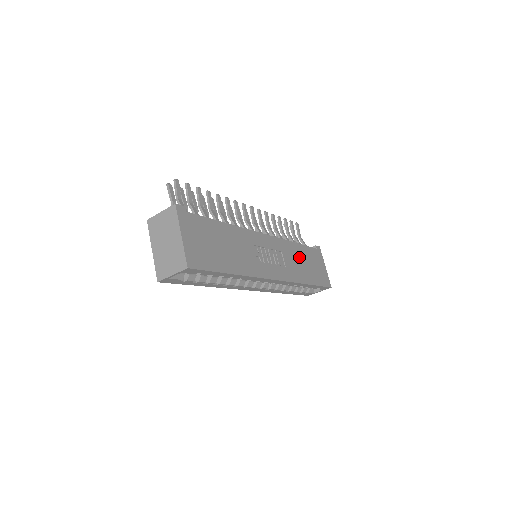
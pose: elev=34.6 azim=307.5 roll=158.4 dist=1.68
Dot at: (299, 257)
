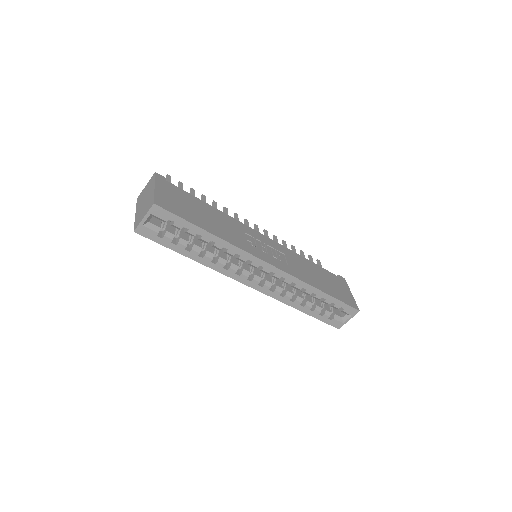
Dot at: (310, 269)
